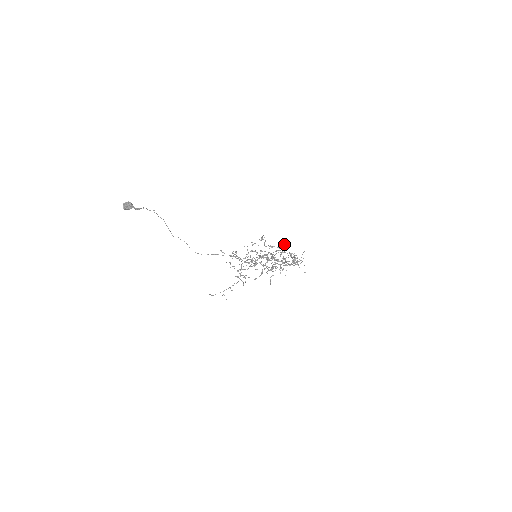
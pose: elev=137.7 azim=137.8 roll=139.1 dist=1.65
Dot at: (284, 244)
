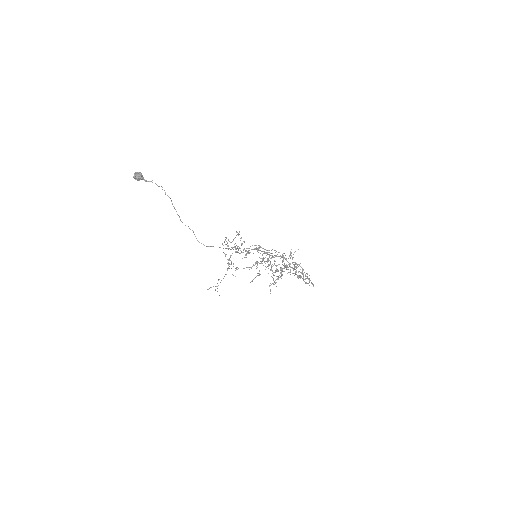
Dot at: (291, 253)
